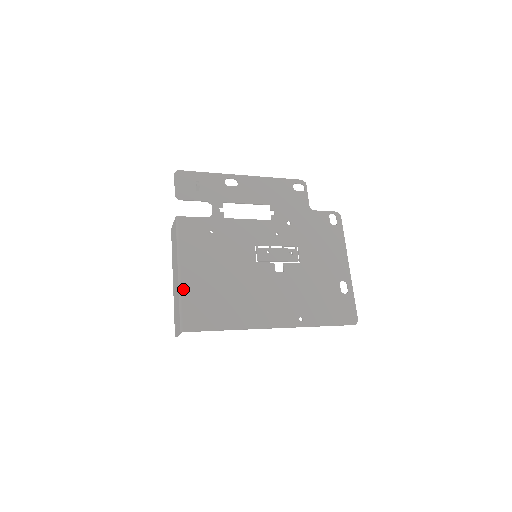
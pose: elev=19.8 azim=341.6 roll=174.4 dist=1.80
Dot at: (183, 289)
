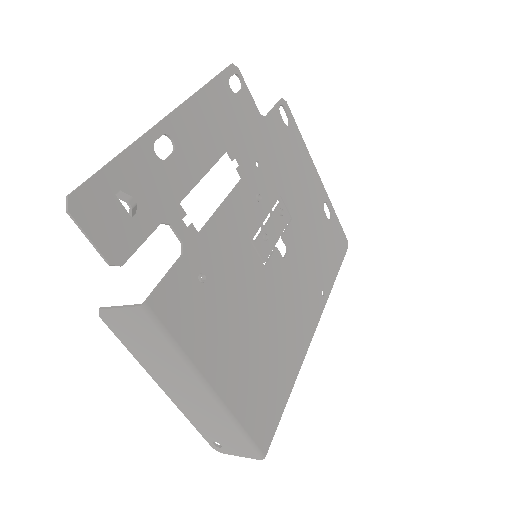
Dot at: (232, 408)
